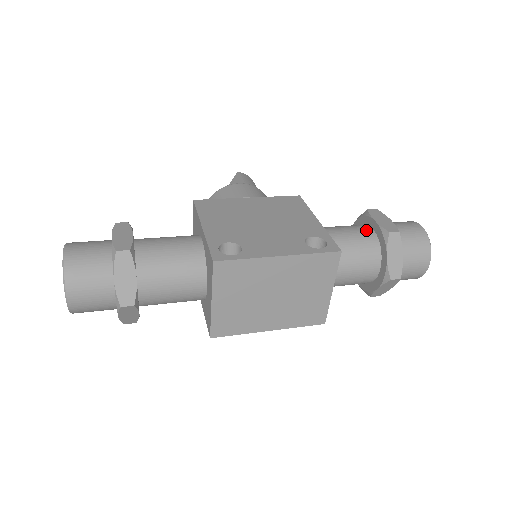
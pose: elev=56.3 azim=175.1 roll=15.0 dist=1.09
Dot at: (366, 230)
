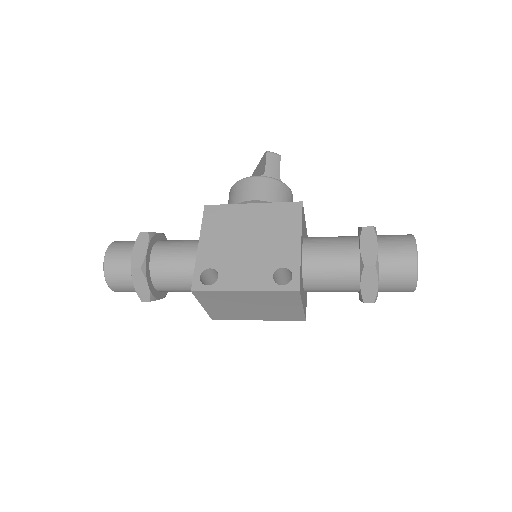
Dot at: (351, 252)
